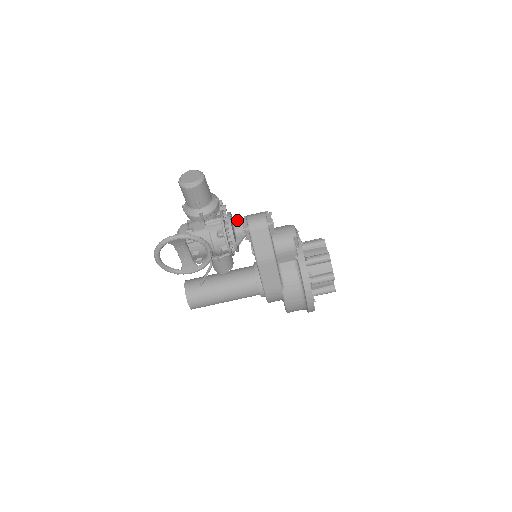
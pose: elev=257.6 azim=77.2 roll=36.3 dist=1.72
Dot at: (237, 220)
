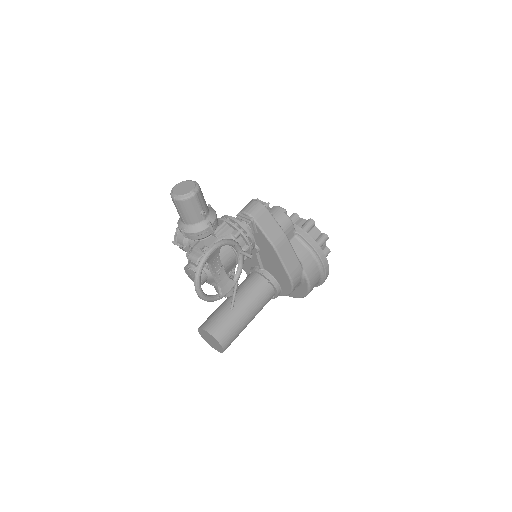
Dot at: (237, 218)
